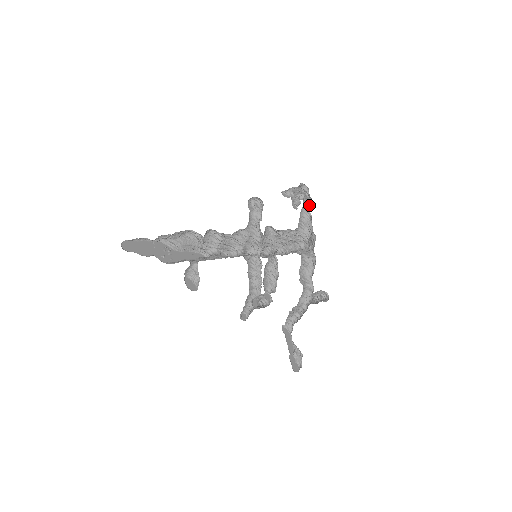
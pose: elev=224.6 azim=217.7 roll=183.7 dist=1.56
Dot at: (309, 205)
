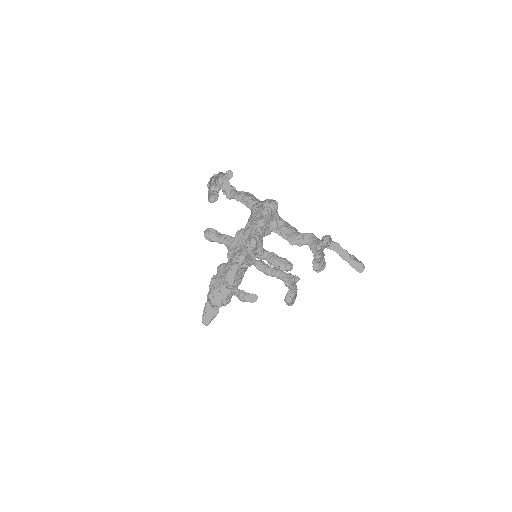
Dot at: (234, 189)
